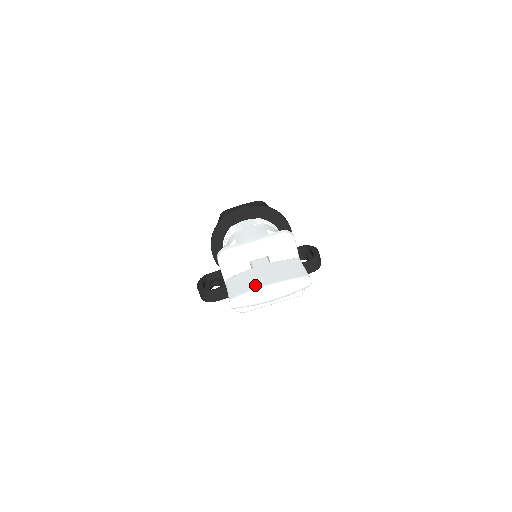
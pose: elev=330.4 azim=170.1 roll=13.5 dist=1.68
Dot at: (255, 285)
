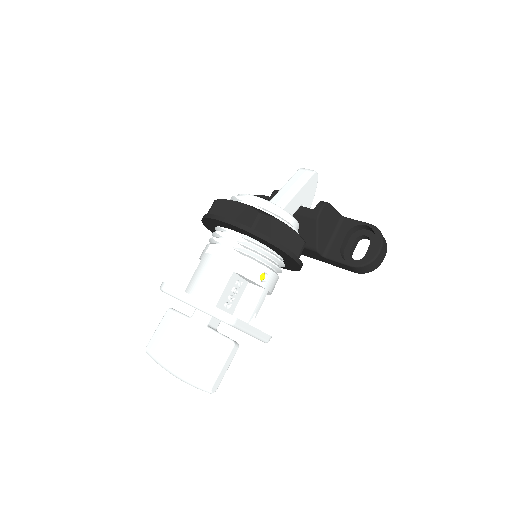
Dot at: (167, 352)
